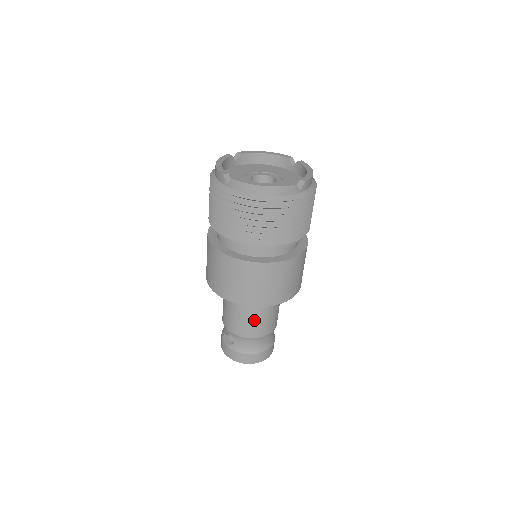
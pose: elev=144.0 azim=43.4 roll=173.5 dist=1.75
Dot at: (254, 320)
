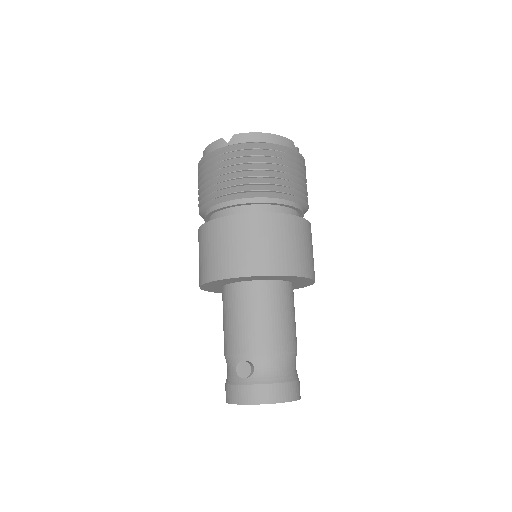
Dot at: (276, 320)
